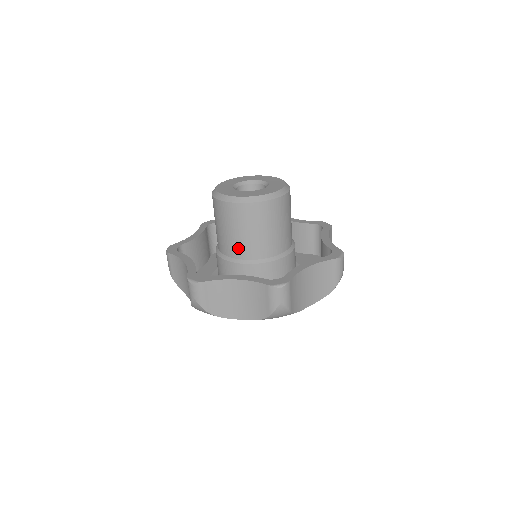
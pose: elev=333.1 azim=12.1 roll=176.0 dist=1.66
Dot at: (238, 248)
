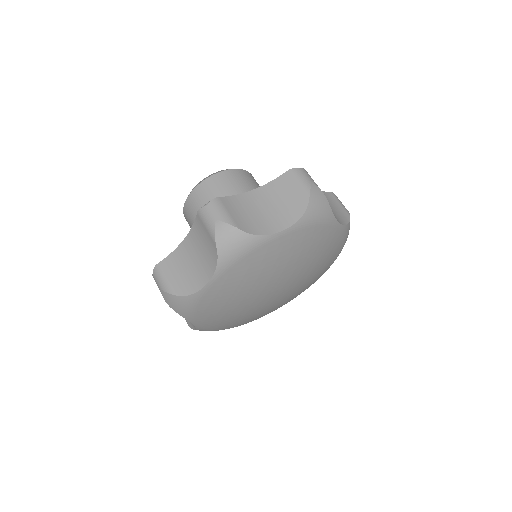
Dot at: occluded
